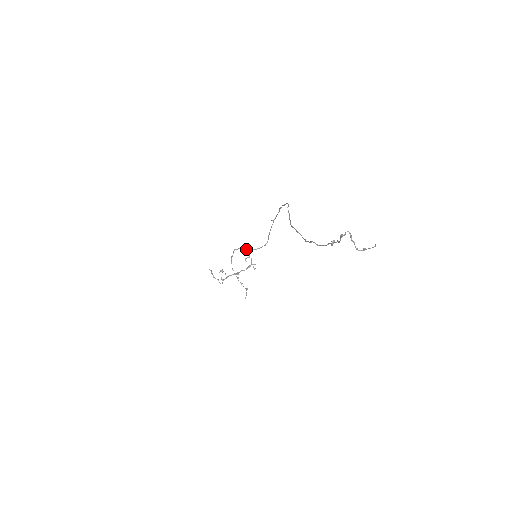
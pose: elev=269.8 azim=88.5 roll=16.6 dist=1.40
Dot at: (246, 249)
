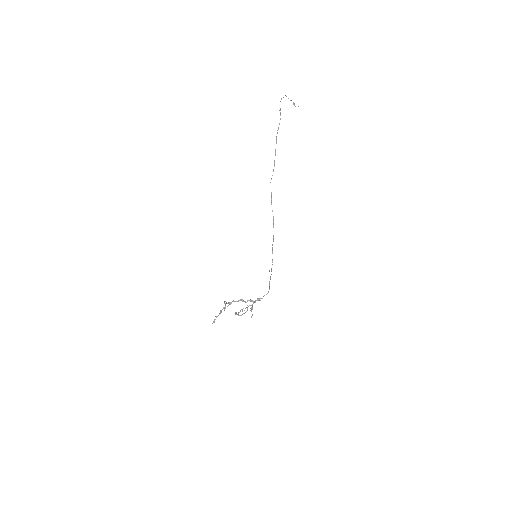
Dot at: (250, 305)
